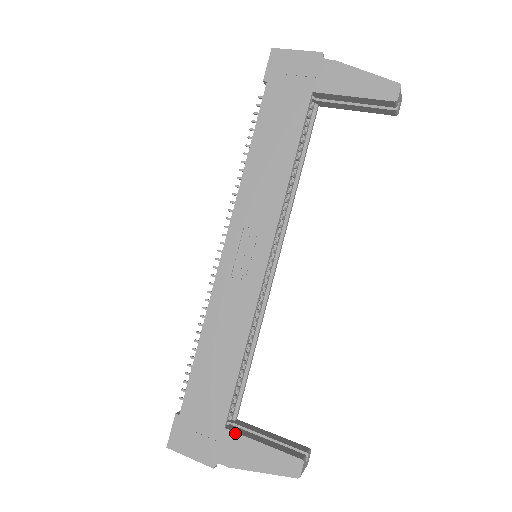
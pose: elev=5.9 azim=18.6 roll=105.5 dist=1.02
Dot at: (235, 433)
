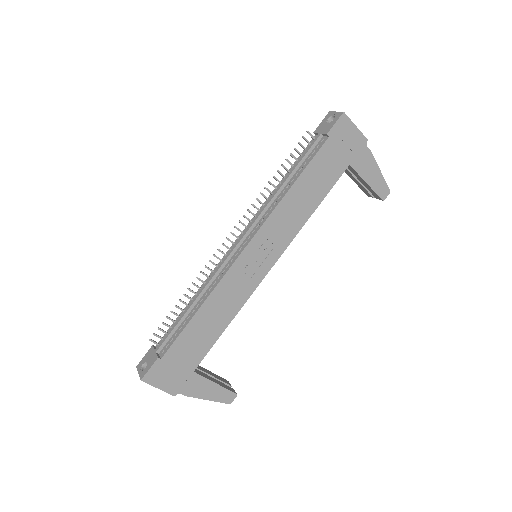
Dot at: (200, 376)
